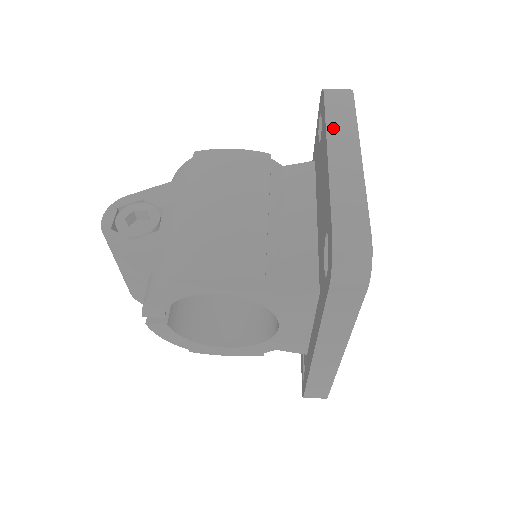
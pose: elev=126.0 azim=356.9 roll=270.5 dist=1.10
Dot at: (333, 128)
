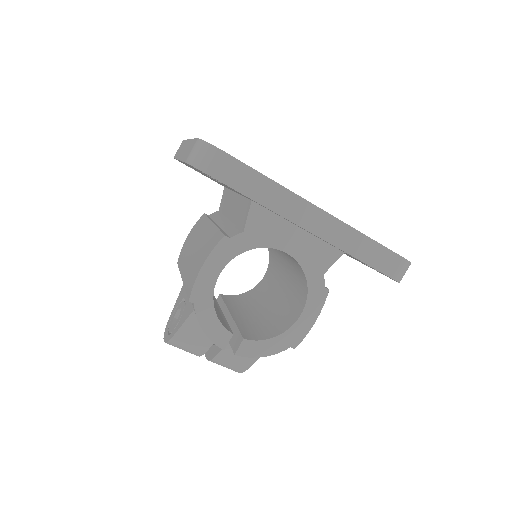
Dot at: (178, 155)
